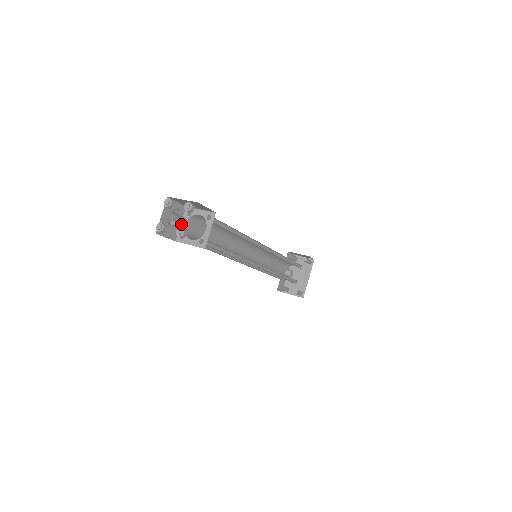
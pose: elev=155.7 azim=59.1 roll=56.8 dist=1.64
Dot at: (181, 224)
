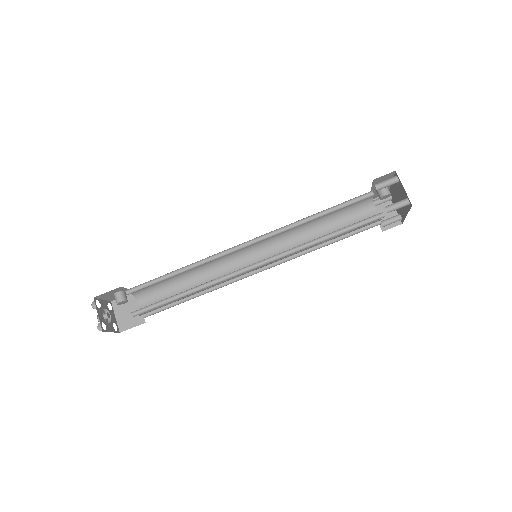
Dot at: (121, 303)
